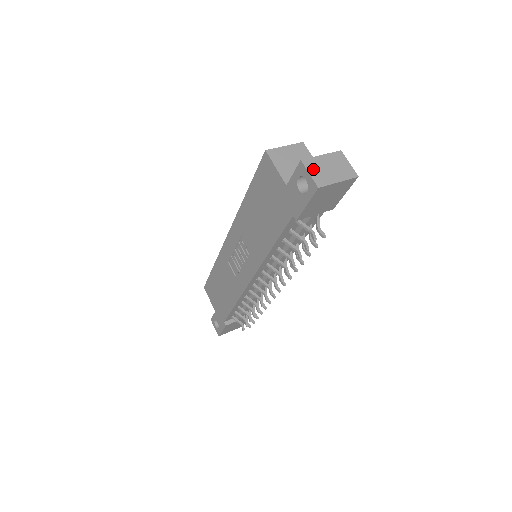
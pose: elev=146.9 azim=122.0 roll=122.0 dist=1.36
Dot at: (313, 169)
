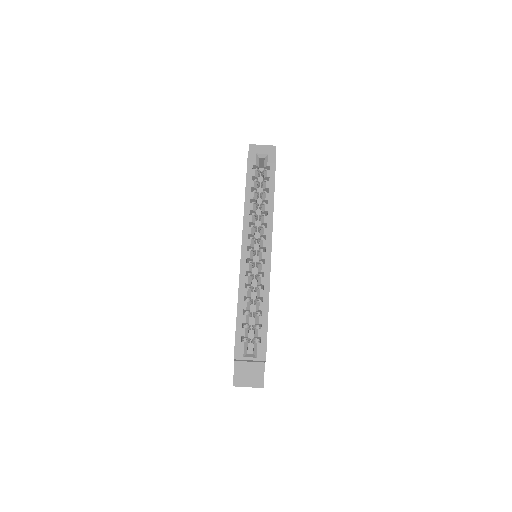
Dot at: occluded
